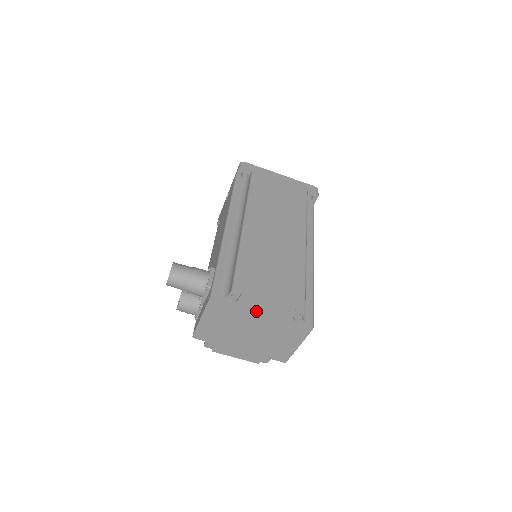
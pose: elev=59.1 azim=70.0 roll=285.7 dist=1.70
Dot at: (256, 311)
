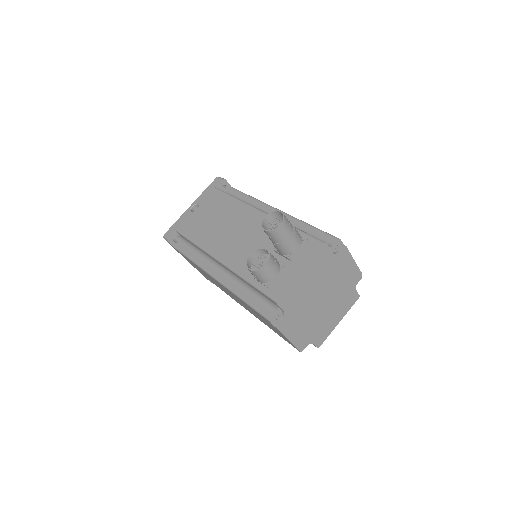
Dot at: (341, 269)
